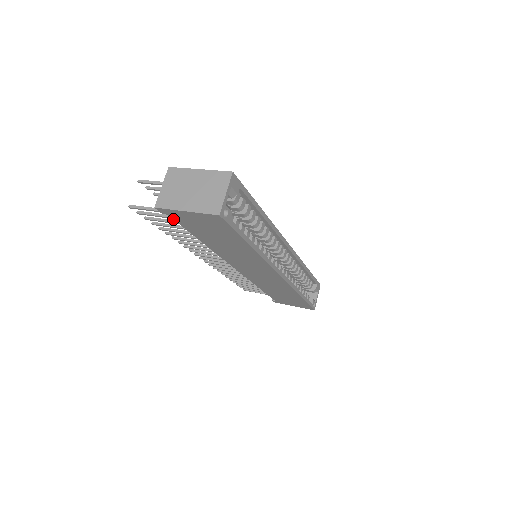
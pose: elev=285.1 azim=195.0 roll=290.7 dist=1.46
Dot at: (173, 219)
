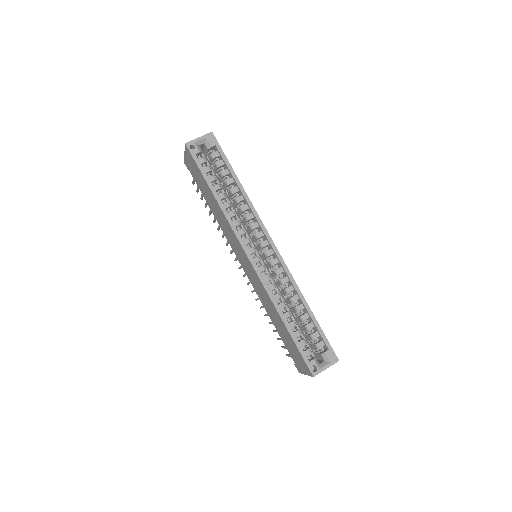
Dot at: (192, 175)
